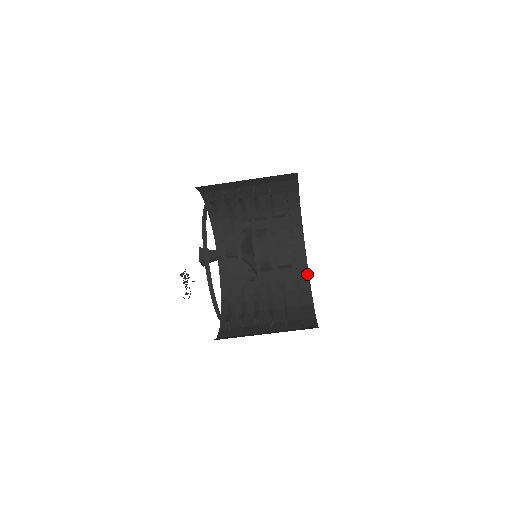
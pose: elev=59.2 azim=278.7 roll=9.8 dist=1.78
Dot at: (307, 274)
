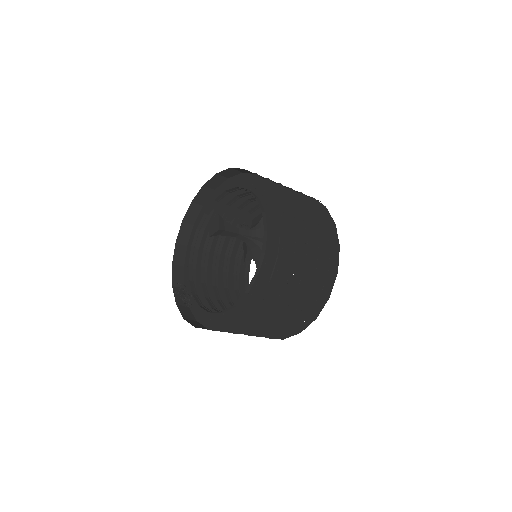
Dot at: occluded
